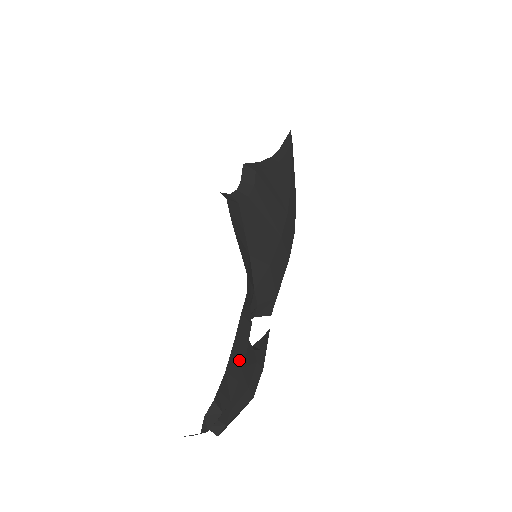
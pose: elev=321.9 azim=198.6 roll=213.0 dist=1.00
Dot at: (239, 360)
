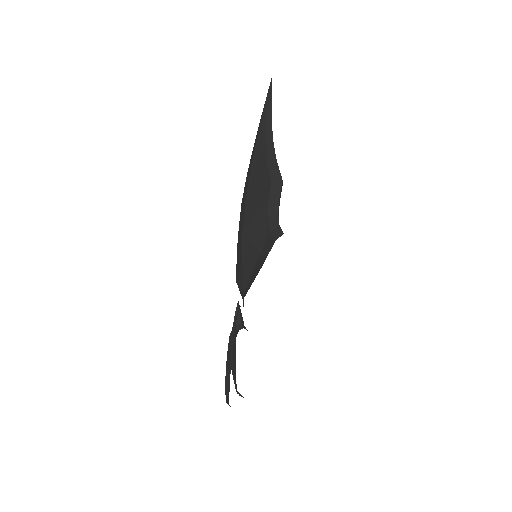
Dot at: occluded
